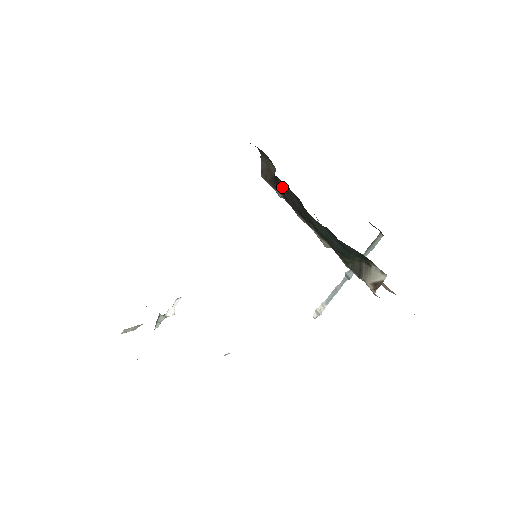
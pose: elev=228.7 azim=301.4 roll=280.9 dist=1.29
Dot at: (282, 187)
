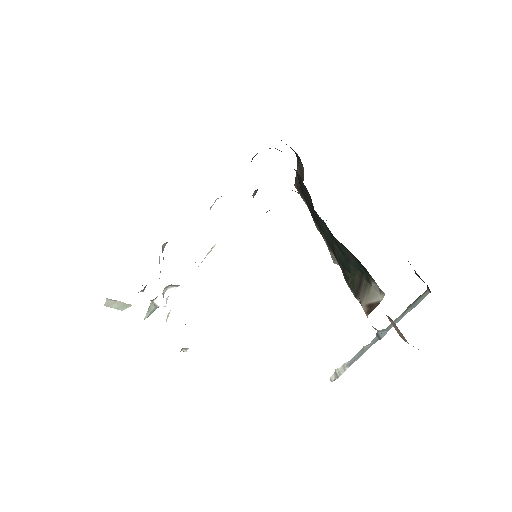
Dot at: (301, 185)
